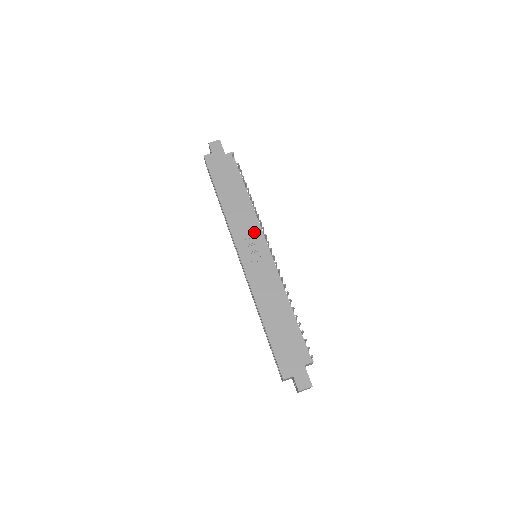
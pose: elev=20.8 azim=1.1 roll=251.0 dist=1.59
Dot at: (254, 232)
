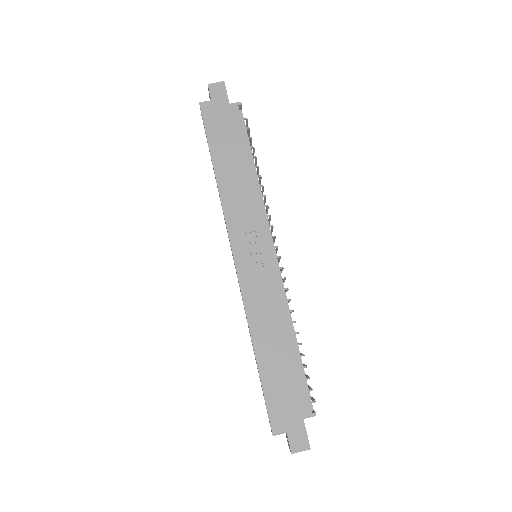
Dot at: (257, 224)
